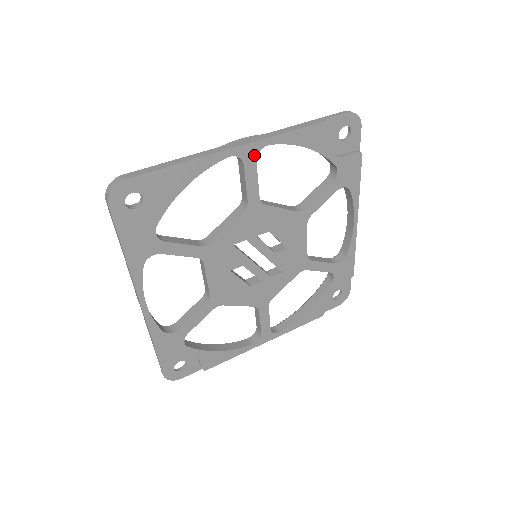
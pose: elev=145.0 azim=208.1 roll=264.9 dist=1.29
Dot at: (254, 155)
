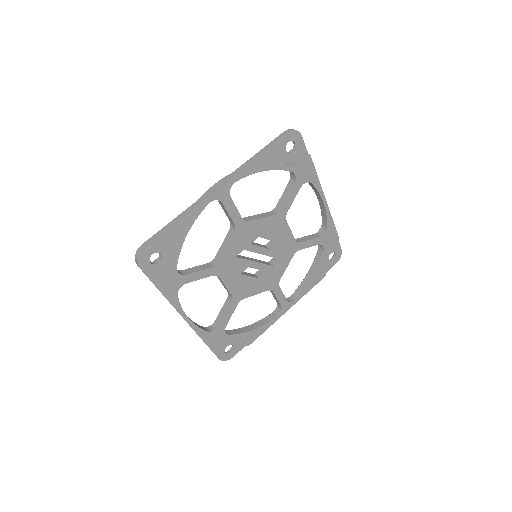
Dot at: (227, 193)
